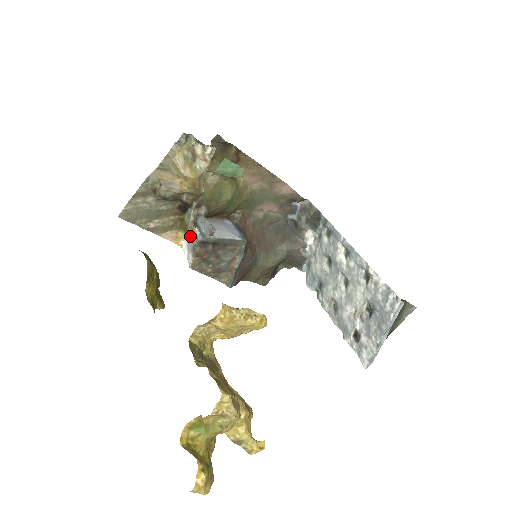
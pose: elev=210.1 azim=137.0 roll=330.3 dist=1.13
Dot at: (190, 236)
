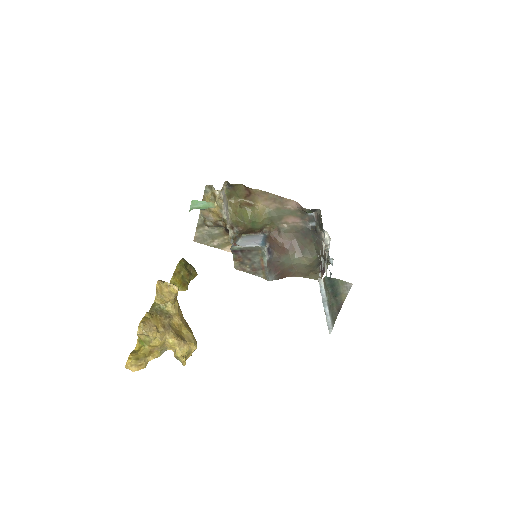
Dot at: occluded
